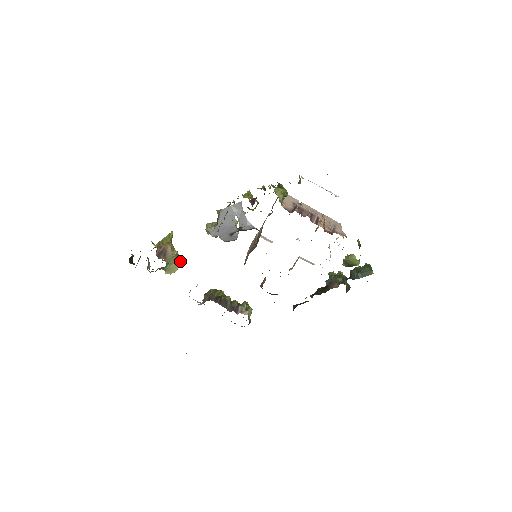
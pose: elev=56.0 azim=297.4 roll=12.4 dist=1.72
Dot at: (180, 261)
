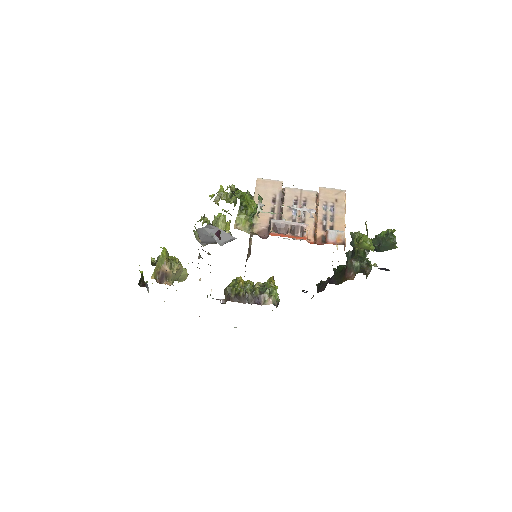
Dot at: (186, 270)
